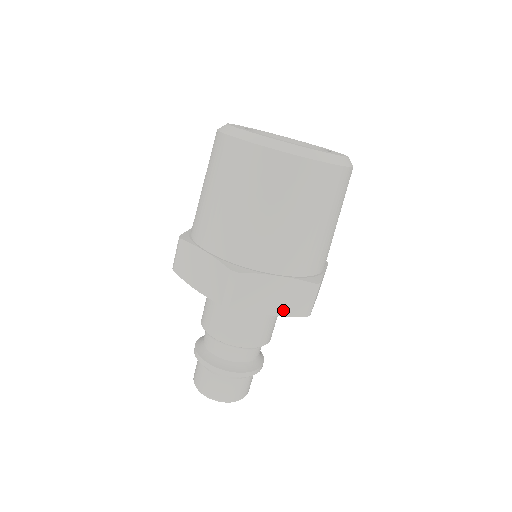
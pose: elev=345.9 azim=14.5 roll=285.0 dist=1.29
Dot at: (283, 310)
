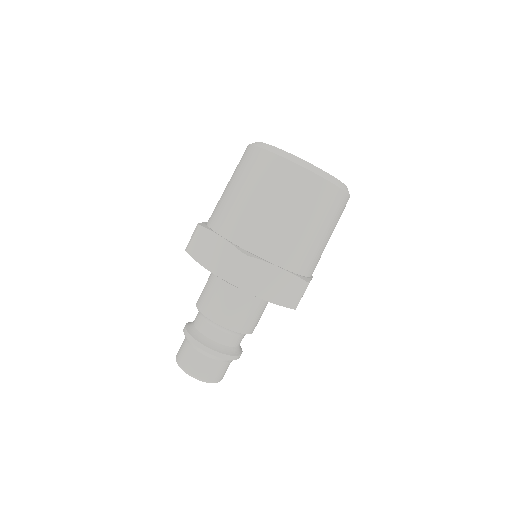
Dot at: (276, 298)
